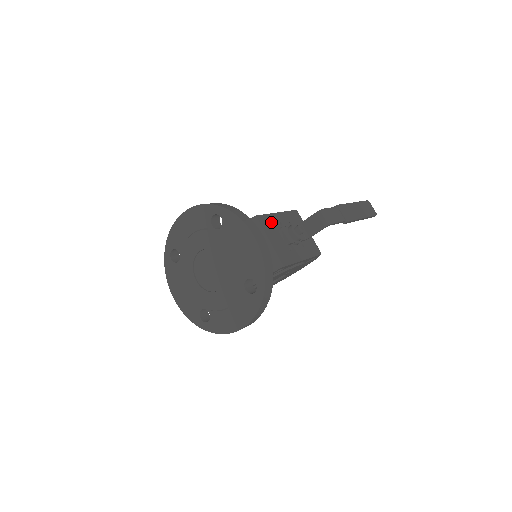
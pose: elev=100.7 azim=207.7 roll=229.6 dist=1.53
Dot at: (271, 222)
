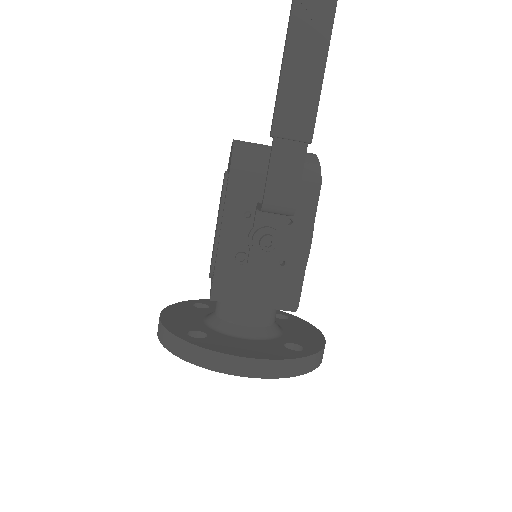
Dot at: (230, 268)
